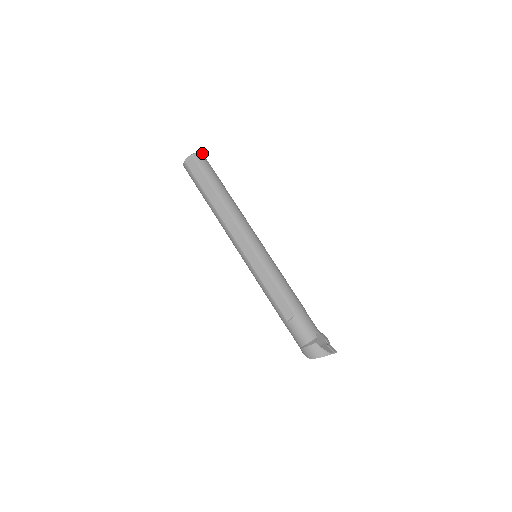
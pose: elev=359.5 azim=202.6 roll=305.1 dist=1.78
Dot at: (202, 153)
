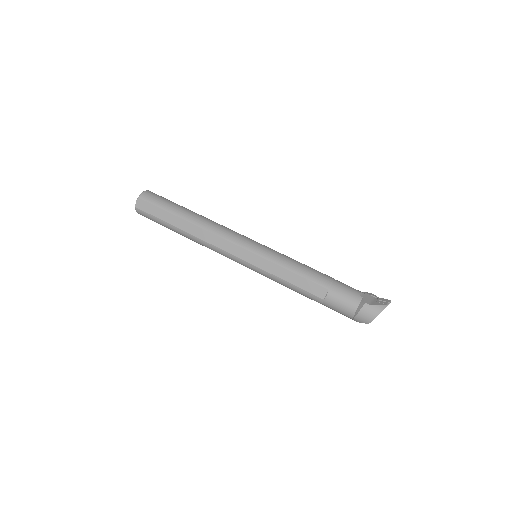
Dot at: (148, 190)
